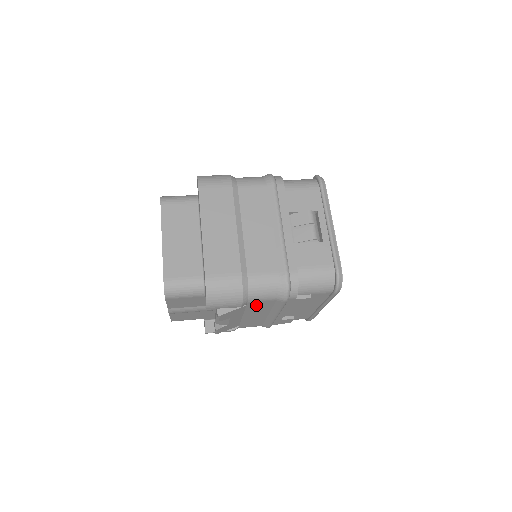
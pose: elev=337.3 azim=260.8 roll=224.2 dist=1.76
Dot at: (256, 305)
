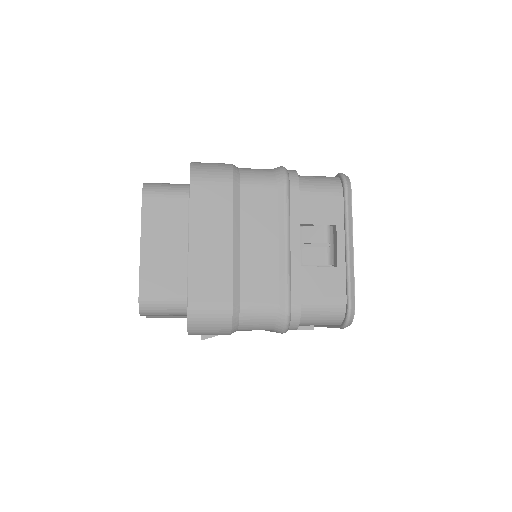
Dot at: occluded
